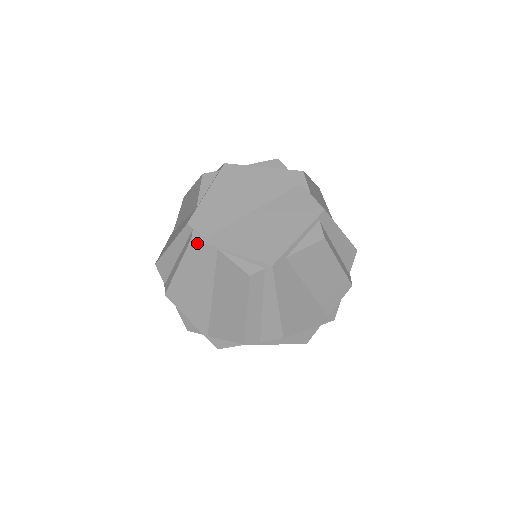
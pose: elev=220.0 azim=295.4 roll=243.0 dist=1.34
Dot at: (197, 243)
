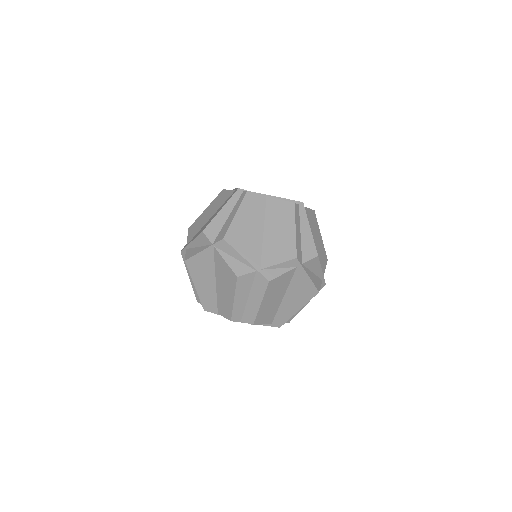
Dot at: (252, 193)
